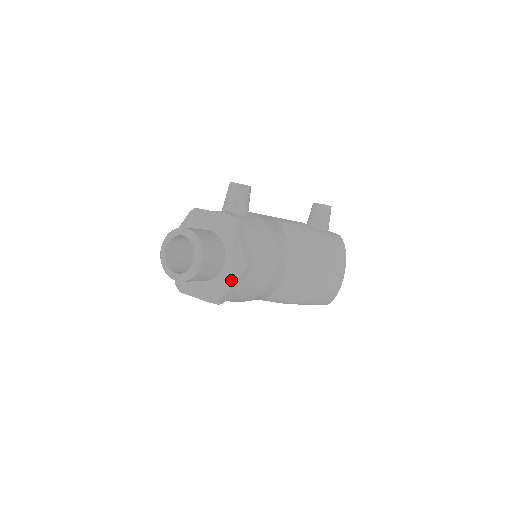
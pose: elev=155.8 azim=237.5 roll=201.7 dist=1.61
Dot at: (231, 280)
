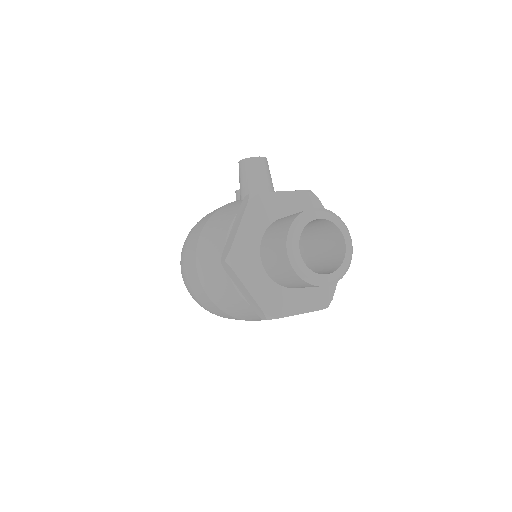
Dot at: occluded
